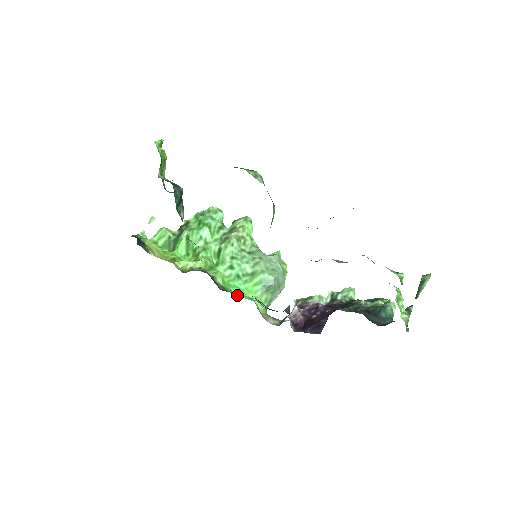
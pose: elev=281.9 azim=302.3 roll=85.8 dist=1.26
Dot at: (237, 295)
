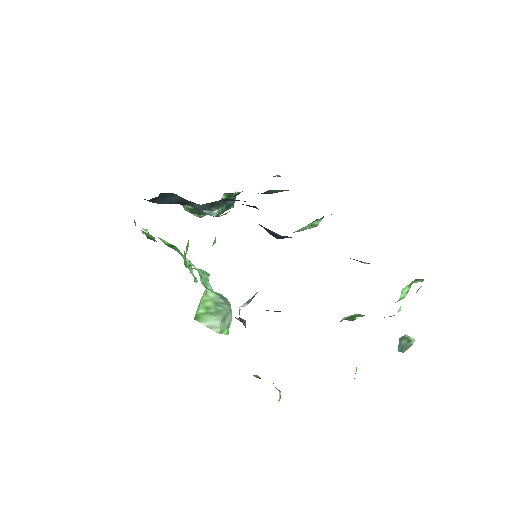
Dot at: occluded
